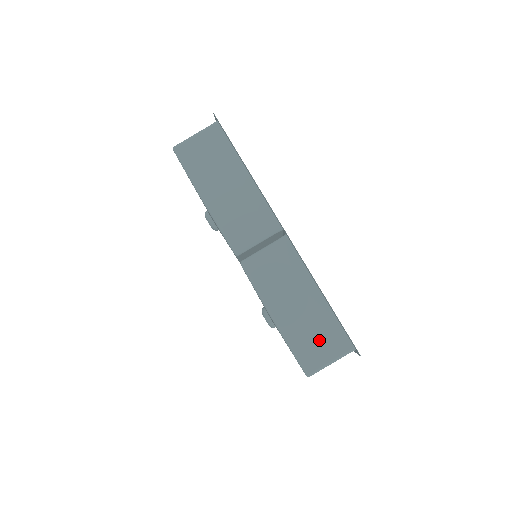
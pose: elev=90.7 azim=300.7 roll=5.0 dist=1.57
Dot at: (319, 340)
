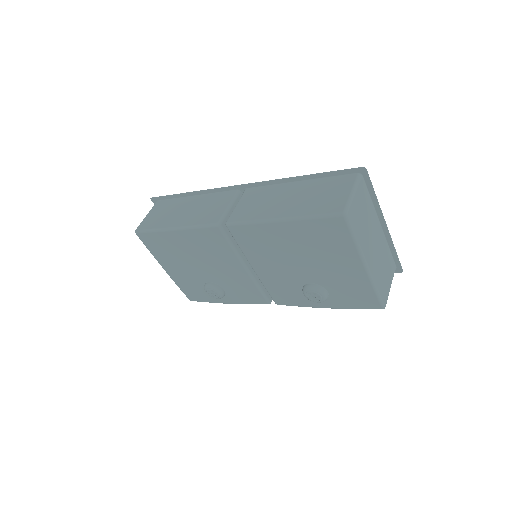
Dot at: (327, 195)
